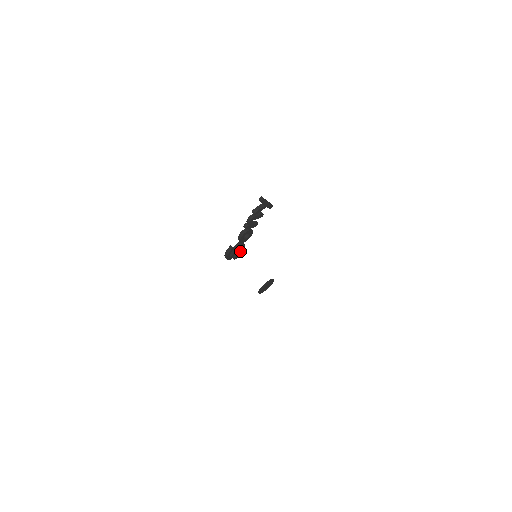
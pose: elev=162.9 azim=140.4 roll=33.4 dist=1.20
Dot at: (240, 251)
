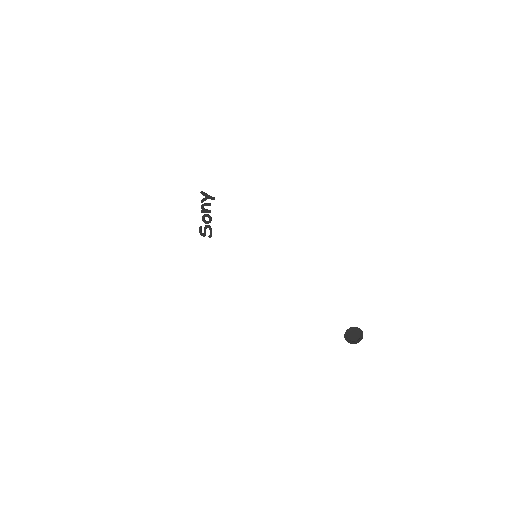
Dot at: (210, 232)
